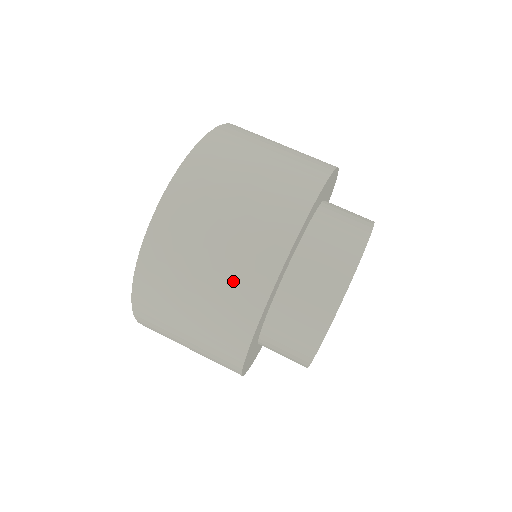
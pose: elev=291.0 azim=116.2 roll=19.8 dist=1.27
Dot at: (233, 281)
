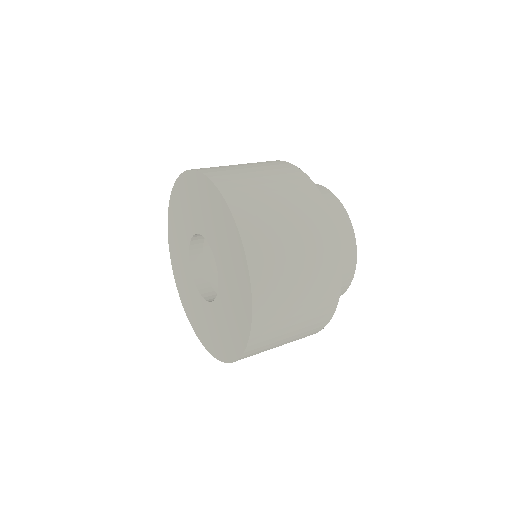
Dot at: (308, 219)
